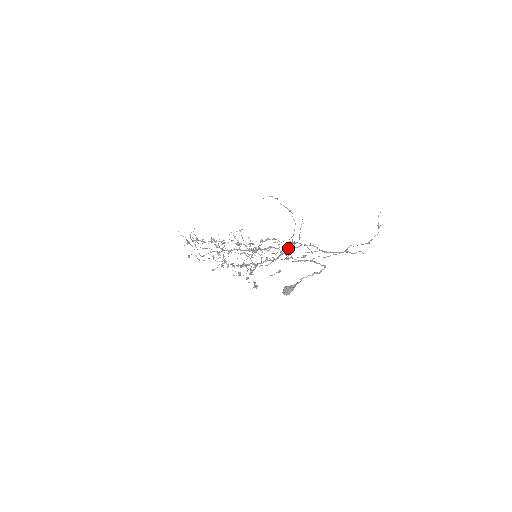
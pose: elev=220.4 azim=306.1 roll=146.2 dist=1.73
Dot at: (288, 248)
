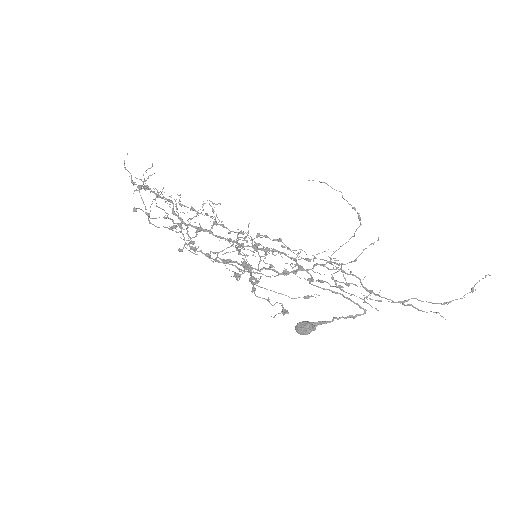
Dot at: (315, 265)
